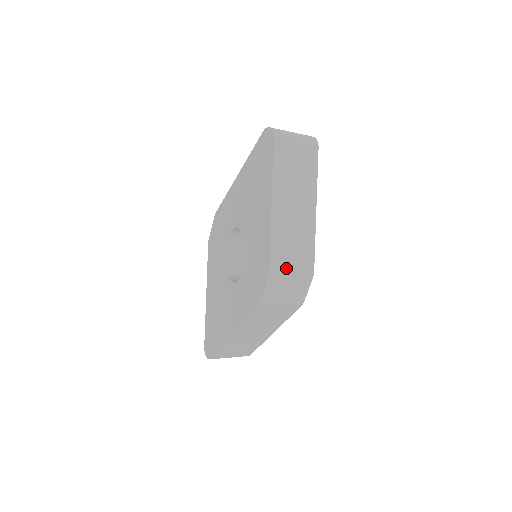
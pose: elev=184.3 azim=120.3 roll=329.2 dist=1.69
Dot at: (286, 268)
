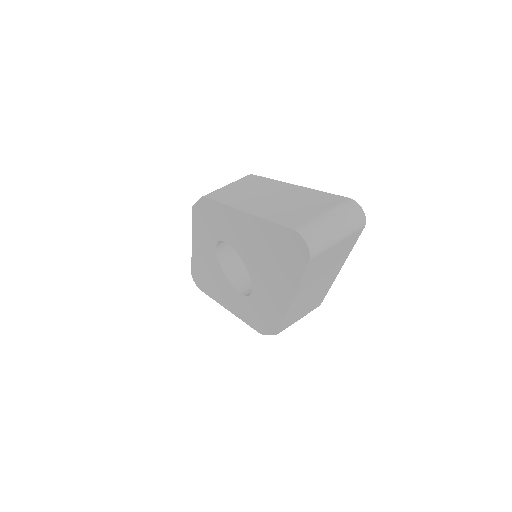
Dot at: (294, 322)
